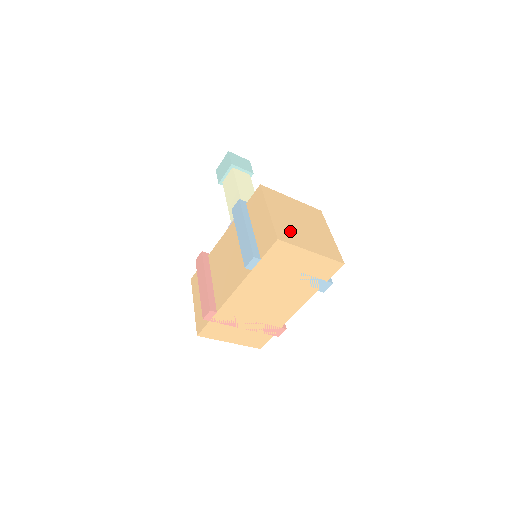
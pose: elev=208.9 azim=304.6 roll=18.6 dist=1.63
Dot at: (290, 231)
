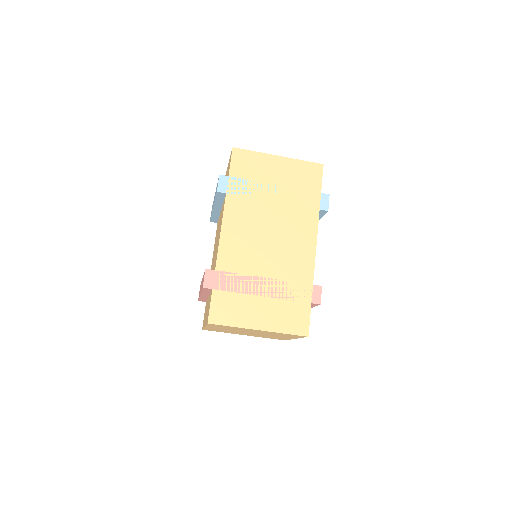
Dot at: occluded
